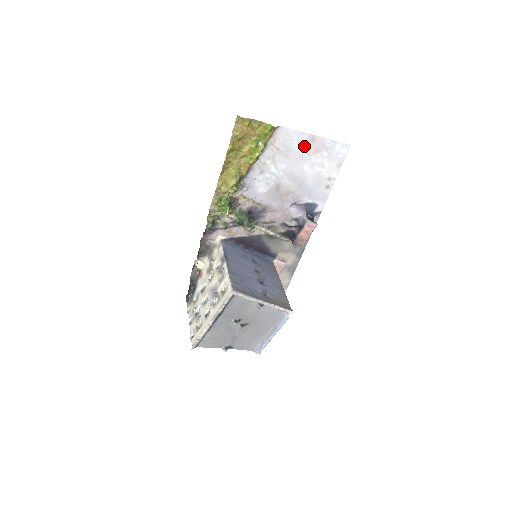
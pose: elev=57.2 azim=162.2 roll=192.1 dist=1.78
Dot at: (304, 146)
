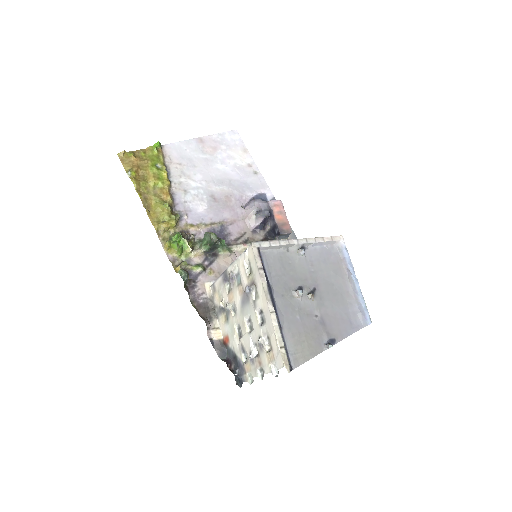
Dot at: (200, 150)
